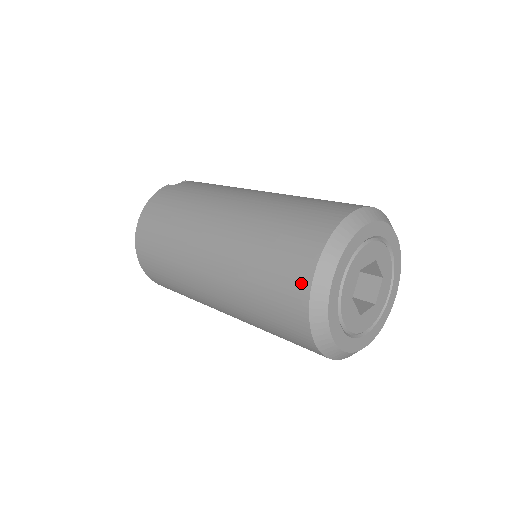
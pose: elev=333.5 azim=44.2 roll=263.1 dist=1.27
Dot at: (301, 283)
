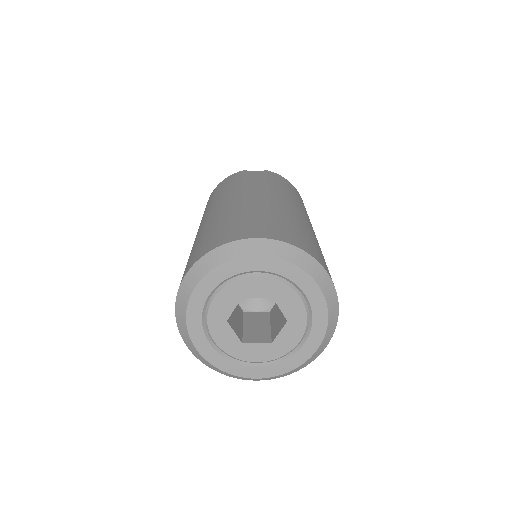
Dot at: (180, 283)
